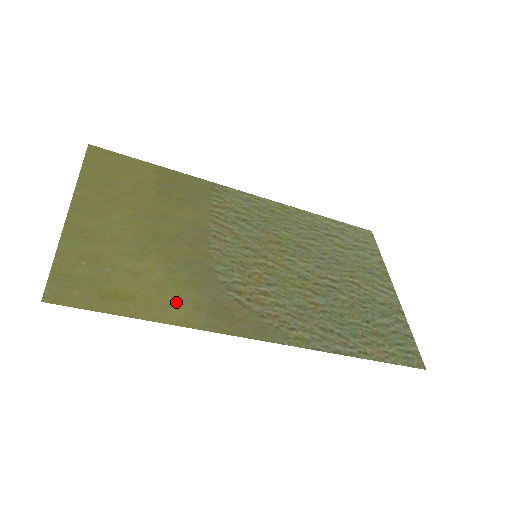
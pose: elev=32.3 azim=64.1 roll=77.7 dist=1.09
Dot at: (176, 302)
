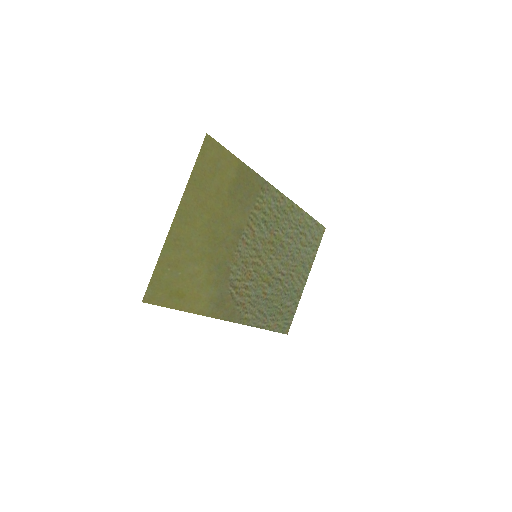
Dot at: (203, 297)
